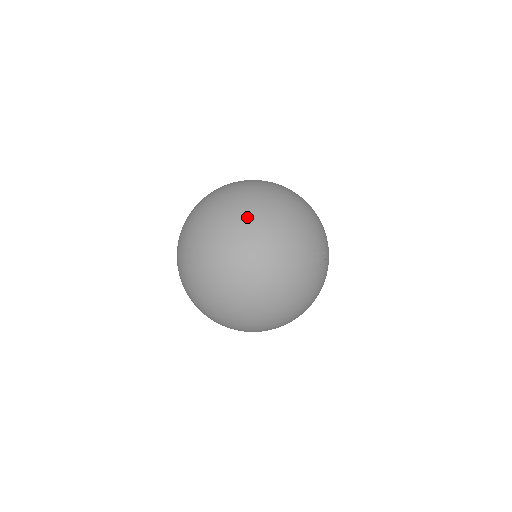
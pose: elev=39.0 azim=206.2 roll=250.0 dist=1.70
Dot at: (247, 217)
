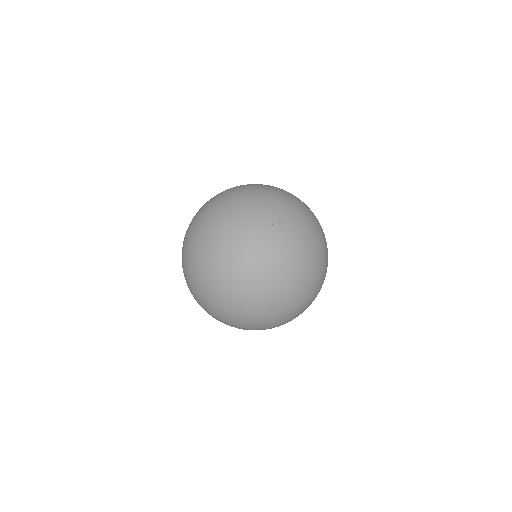
Dot at: (196, 247)
